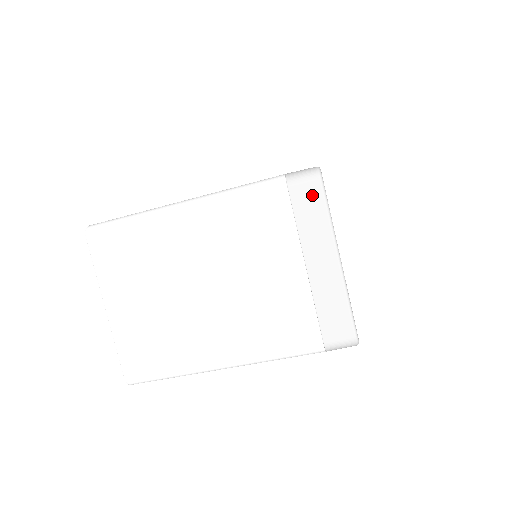
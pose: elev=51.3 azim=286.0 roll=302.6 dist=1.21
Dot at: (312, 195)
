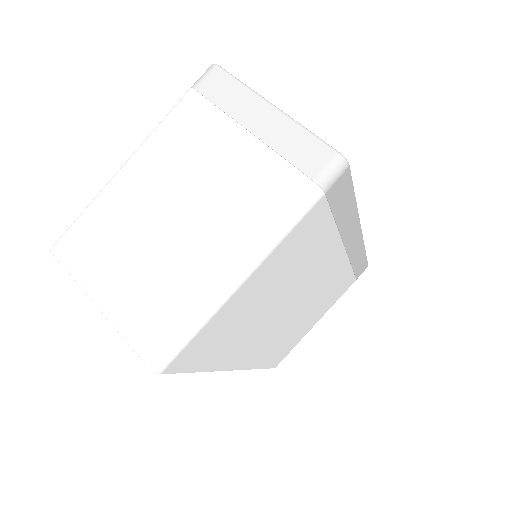
Dot at: (218, 80)
